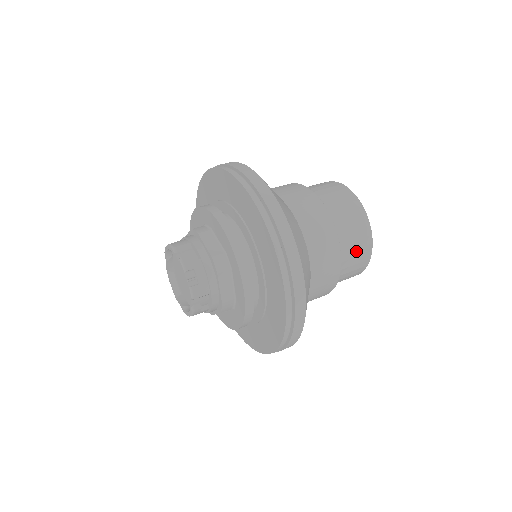
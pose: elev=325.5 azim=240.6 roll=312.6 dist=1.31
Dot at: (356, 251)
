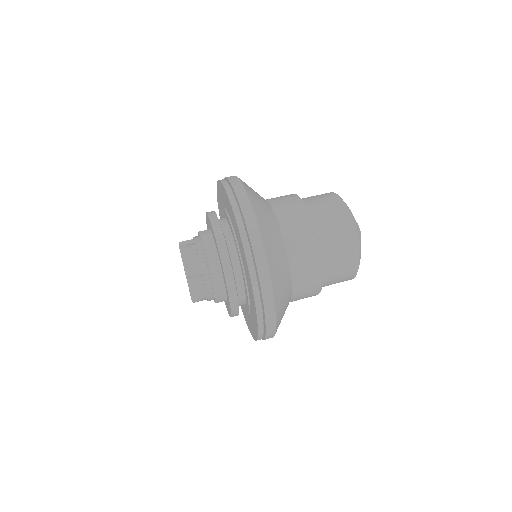
Dot at: occluded
